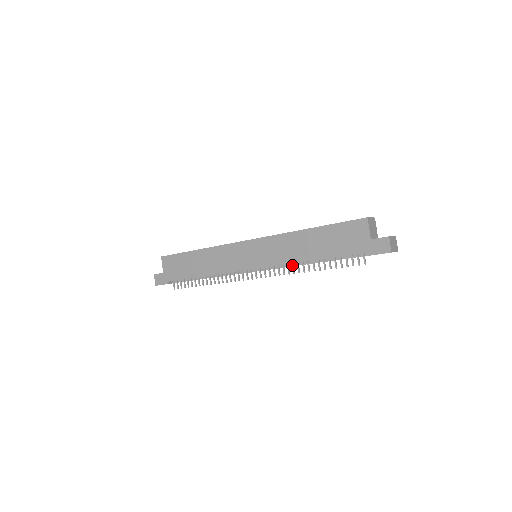
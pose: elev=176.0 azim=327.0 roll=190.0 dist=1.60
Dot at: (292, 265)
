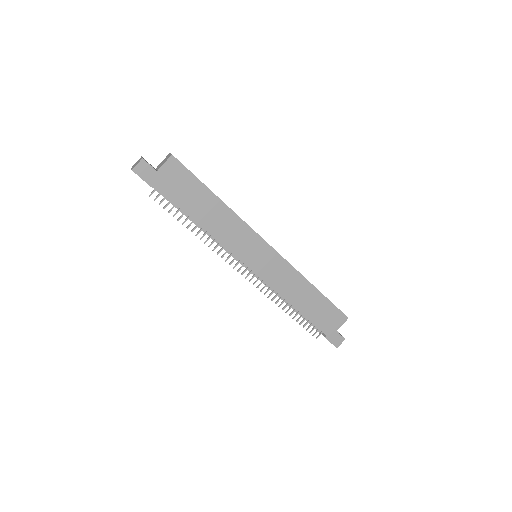
Dot at: (277, 294)
